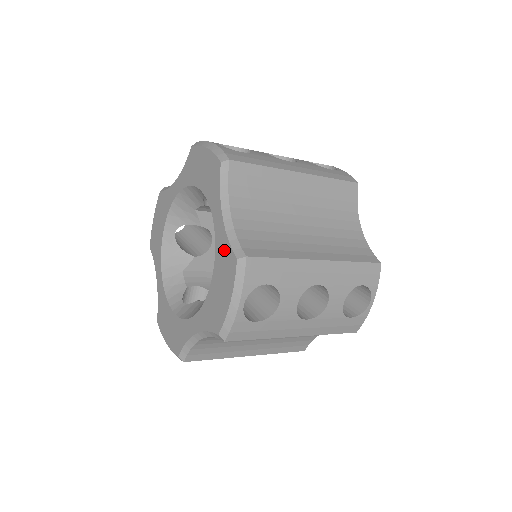
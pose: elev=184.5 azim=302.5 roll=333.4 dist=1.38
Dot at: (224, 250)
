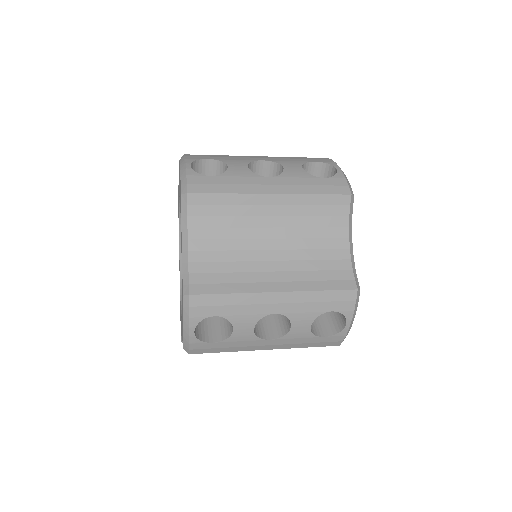
Dot at: occluded
